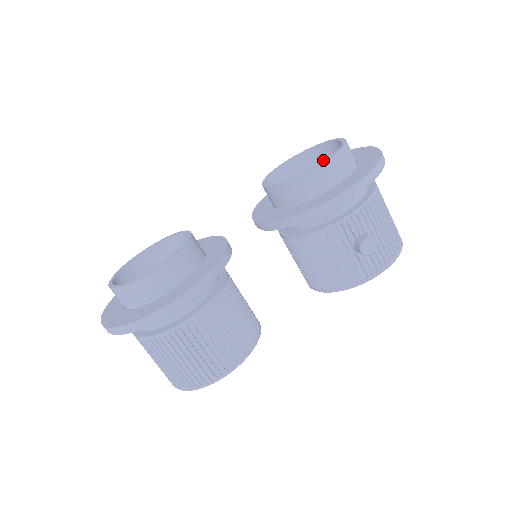
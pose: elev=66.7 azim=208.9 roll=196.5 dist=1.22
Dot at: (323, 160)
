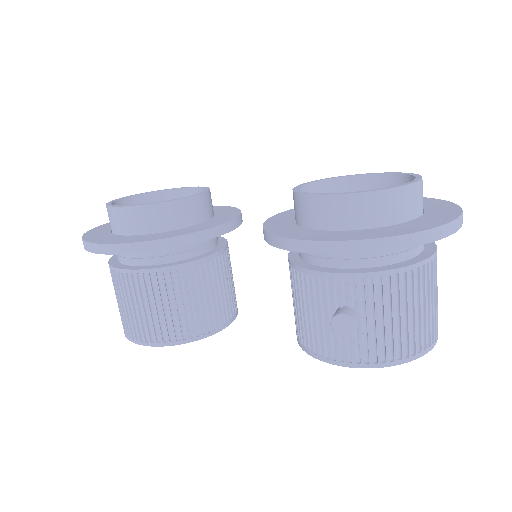
Dot at: occluded
